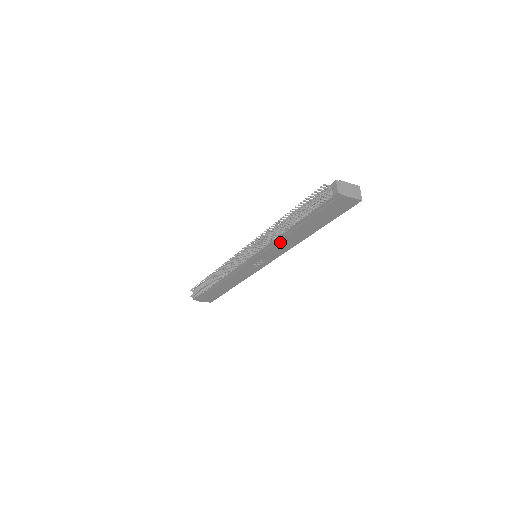
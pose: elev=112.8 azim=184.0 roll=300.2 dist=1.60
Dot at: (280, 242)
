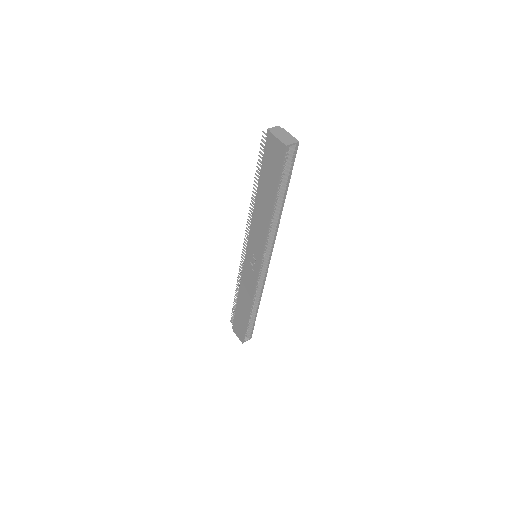
Dot at: (256, 220)
